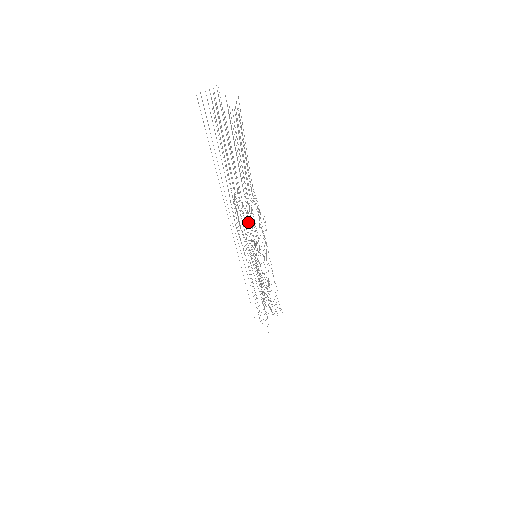
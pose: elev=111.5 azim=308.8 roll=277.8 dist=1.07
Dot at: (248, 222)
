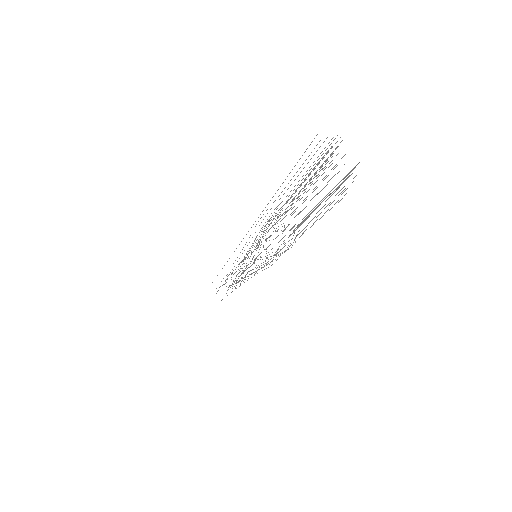
Dot at: occluded
